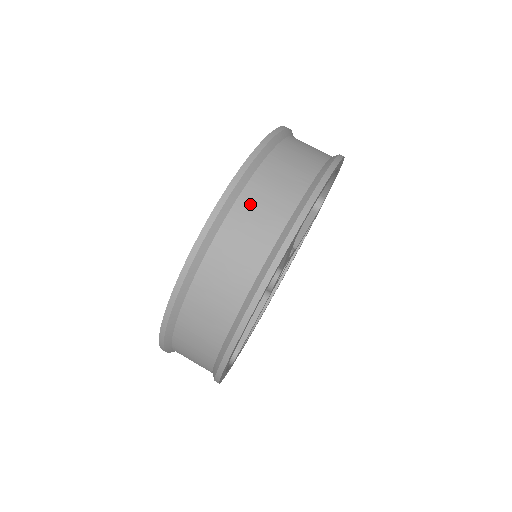
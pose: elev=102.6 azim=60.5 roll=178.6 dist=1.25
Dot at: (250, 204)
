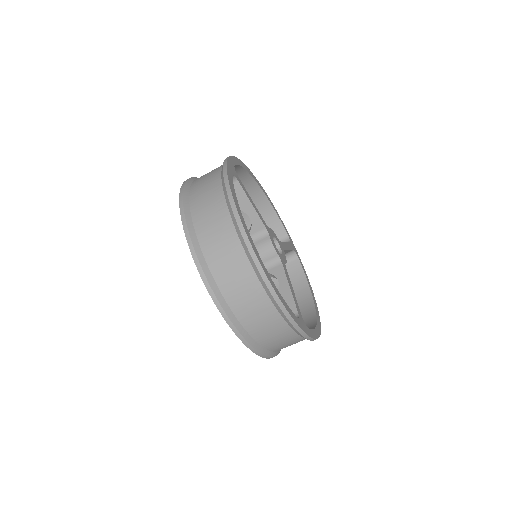
Dot at: (269, 342)
